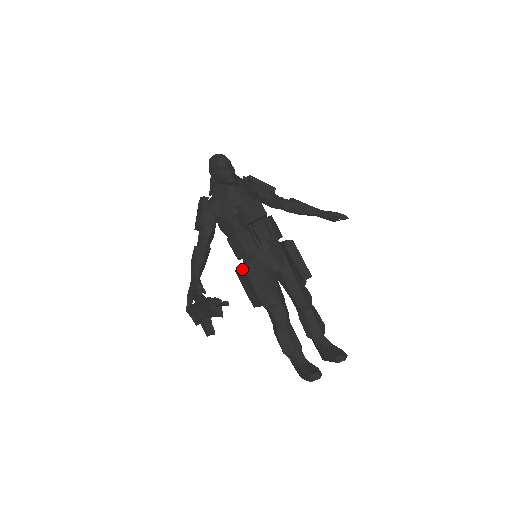
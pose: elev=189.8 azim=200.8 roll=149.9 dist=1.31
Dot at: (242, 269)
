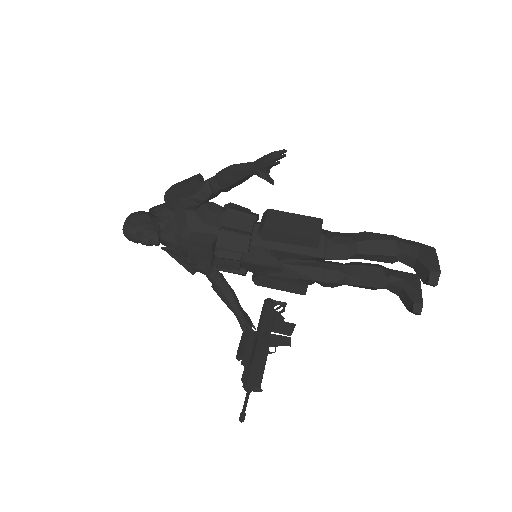
Dot at: (257, 282)
